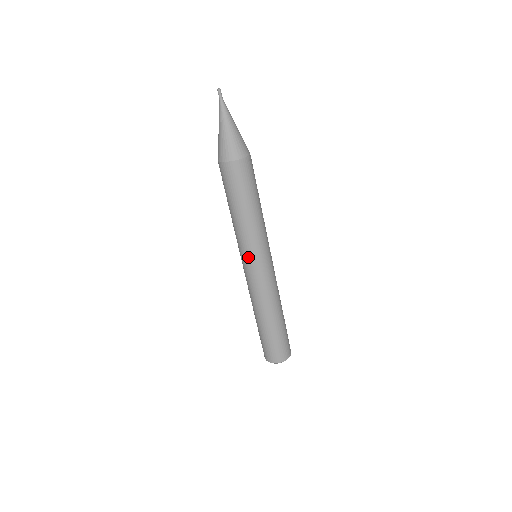
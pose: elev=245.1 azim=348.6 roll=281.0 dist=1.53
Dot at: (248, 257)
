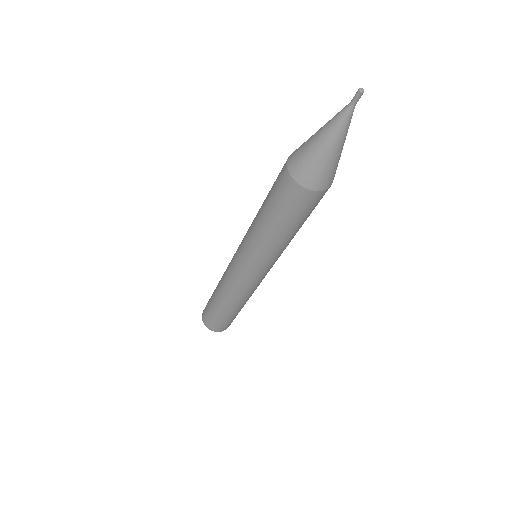
Dot at: (244, 260)
